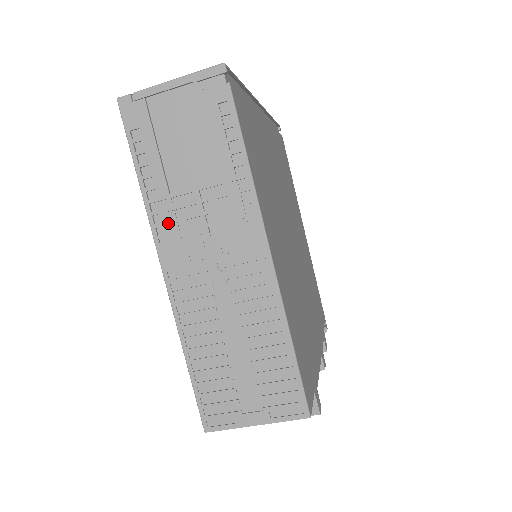
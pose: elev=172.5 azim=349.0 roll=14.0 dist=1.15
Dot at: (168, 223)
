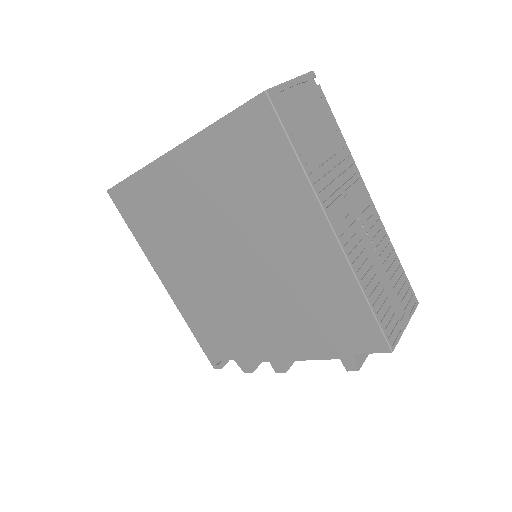
Dot at: (325, 191)
